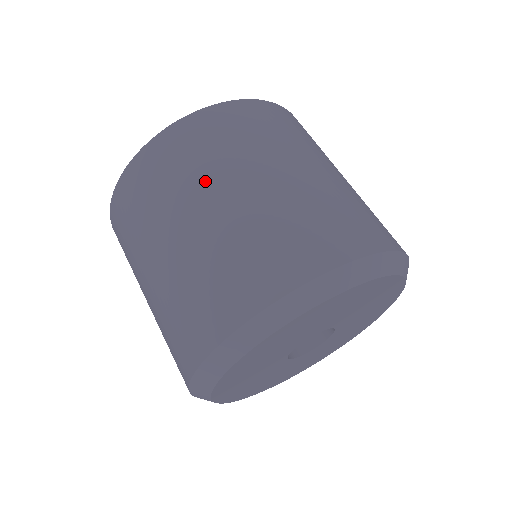
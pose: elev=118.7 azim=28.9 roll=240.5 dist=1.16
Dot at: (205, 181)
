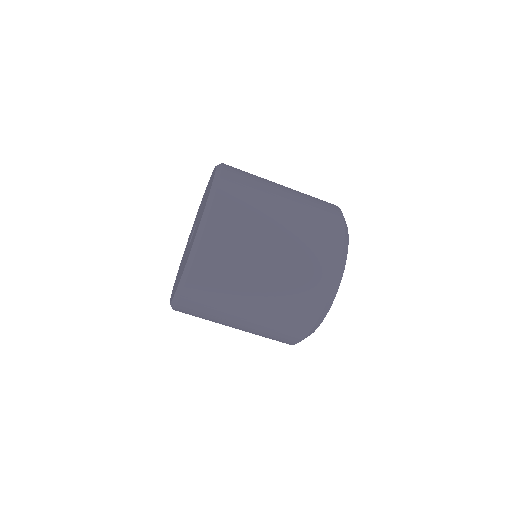
Dot at: occluded
